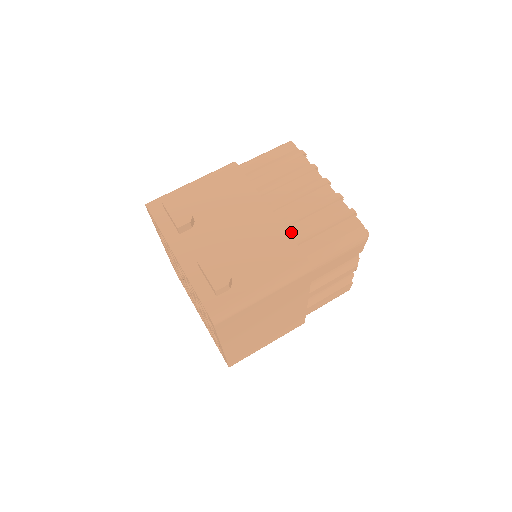
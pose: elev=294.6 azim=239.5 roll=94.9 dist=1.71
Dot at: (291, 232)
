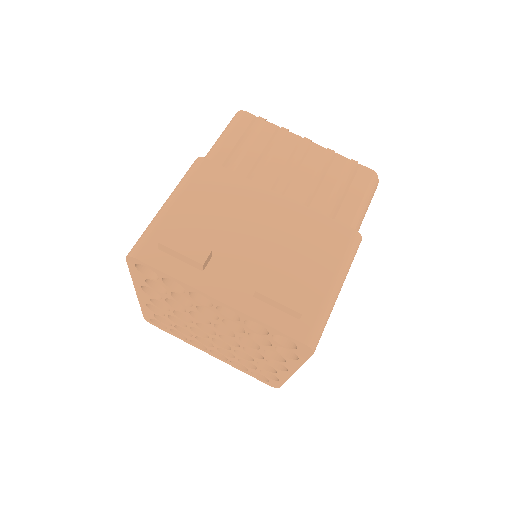
Dot at: (317, 210)
